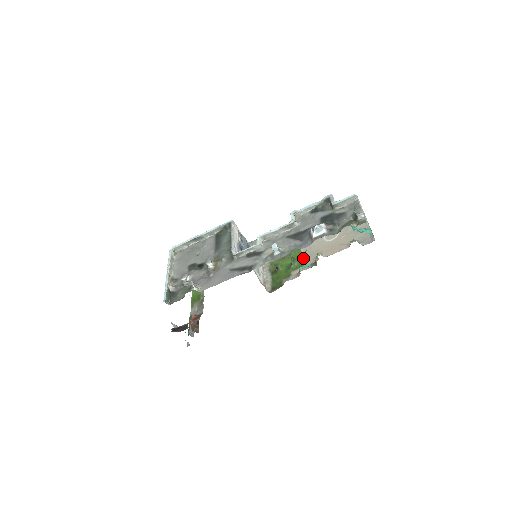
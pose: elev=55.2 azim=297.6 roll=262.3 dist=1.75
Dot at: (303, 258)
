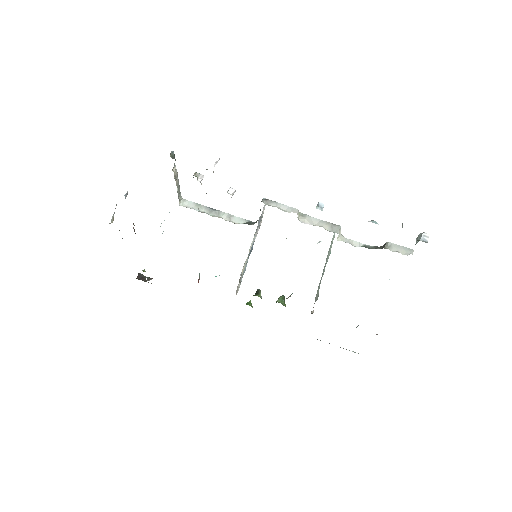
Dot at: occluded
